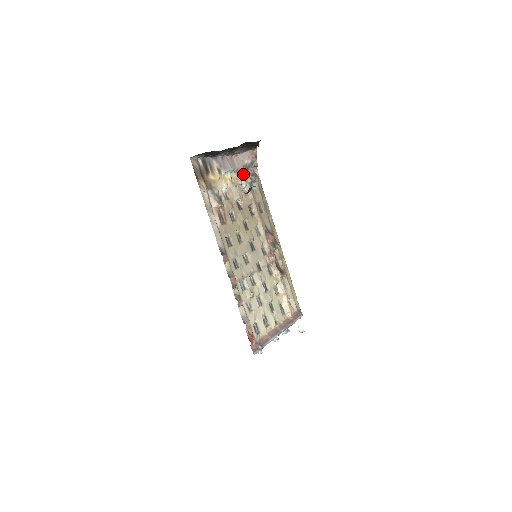
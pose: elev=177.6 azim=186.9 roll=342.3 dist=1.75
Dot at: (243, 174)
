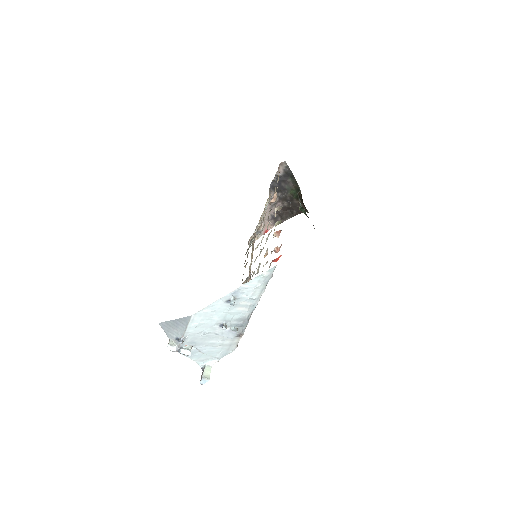
Dot at: occluded
